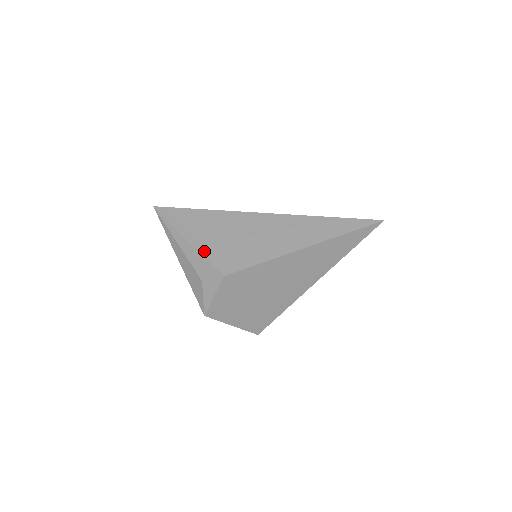
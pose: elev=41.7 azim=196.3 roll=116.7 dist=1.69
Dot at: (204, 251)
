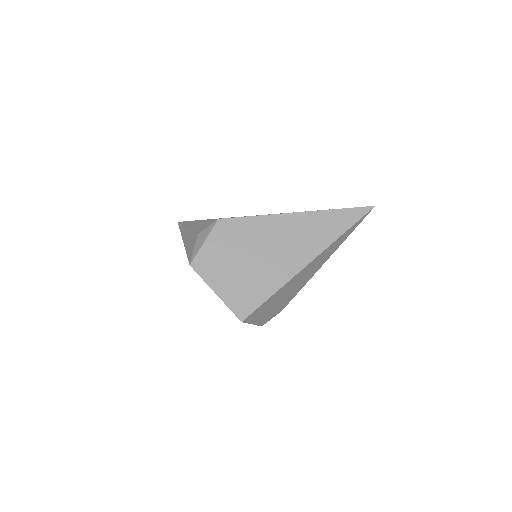
Dot at: (208, 219)
